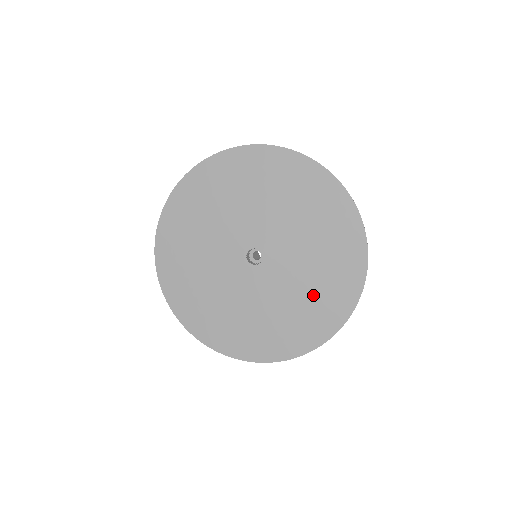
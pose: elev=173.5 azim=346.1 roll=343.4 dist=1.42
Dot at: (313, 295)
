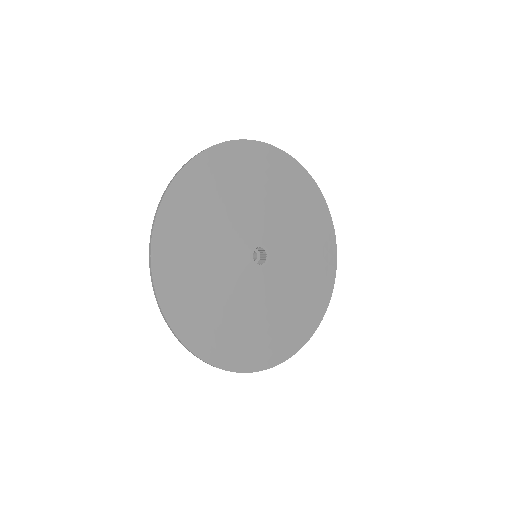
Dot at: (292, 311)
